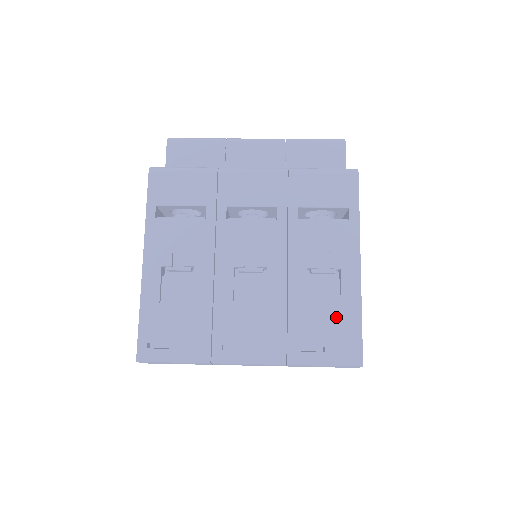
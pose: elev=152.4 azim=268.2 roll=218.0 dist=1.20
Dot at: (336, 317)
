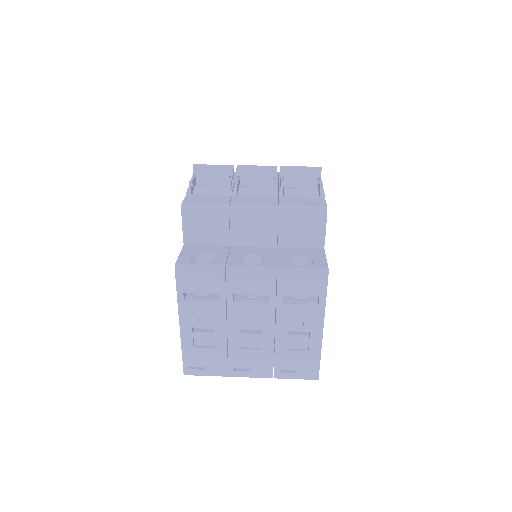
Dot at: (305, 357)
